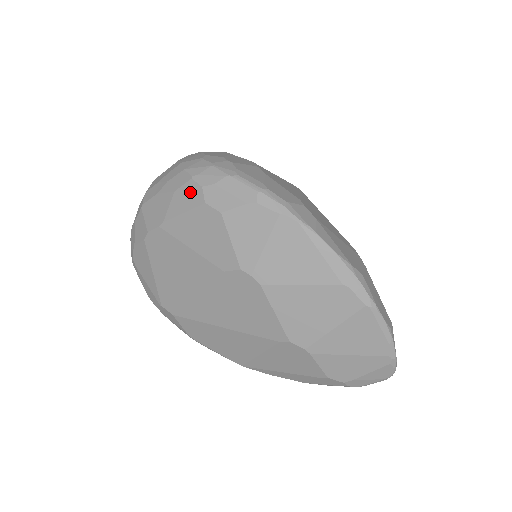
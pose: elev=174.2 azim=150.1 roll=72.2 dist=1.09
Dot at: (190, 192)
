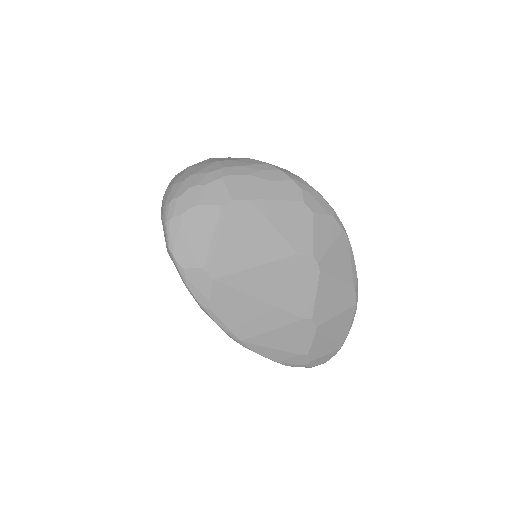
Dot at: (290, 188)
